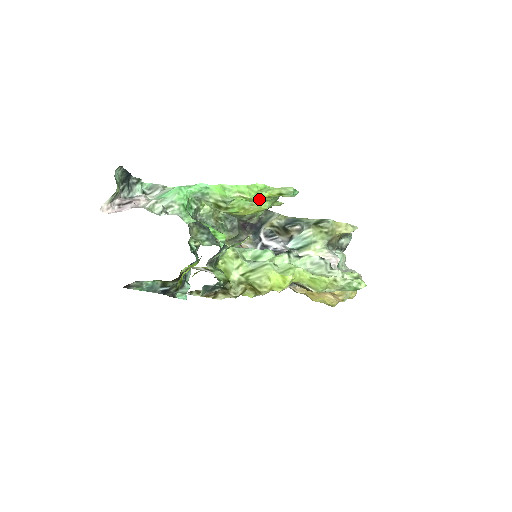
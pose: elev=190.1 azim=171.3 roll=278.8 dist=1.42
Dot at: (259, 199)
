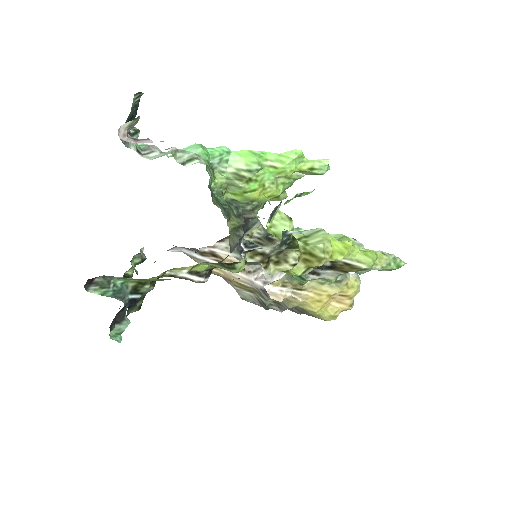
Dot at: (290, 171)
